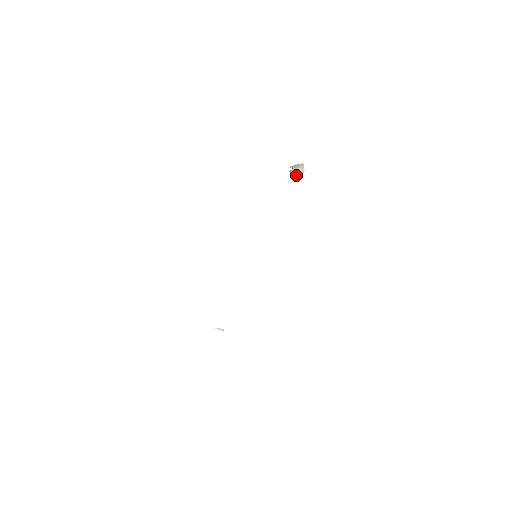
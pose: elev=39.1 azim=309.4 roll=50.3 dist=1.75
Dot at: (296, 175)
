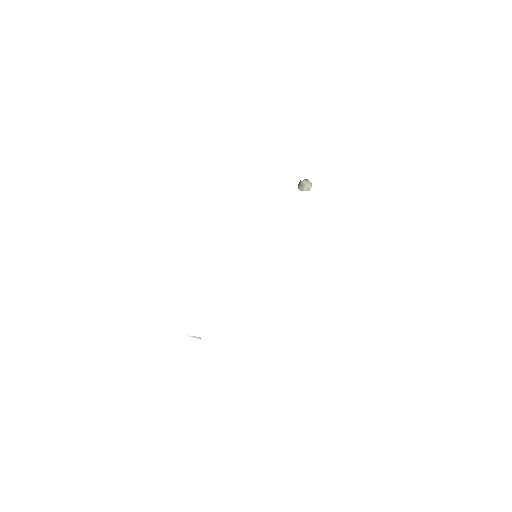
Dot at: (304, 189)
